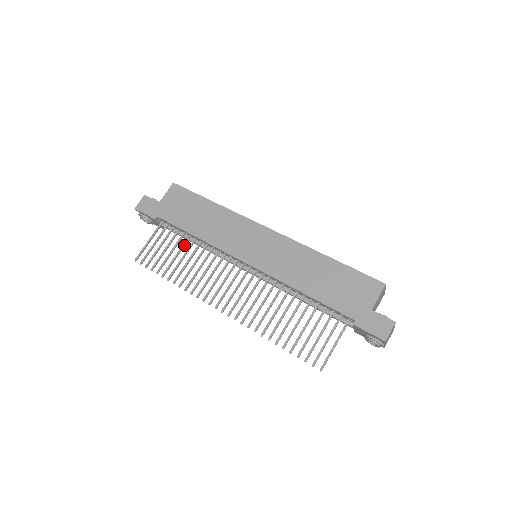
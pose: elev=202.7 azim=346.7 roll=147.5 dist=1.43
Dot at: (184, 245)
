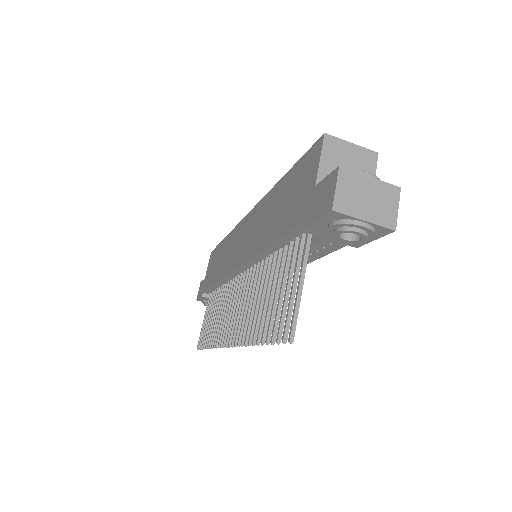
Dot at: occluded
